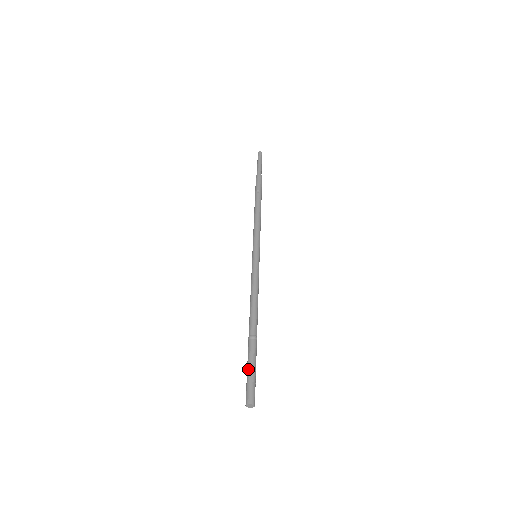
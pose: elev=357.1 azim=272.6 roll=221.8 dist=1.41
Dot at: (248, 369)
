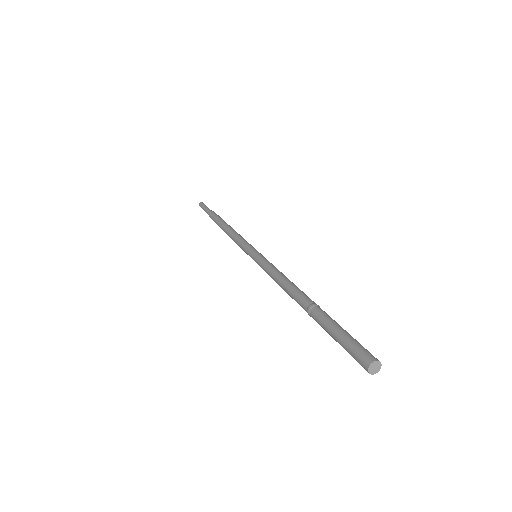
Dot at: (338, 330)
